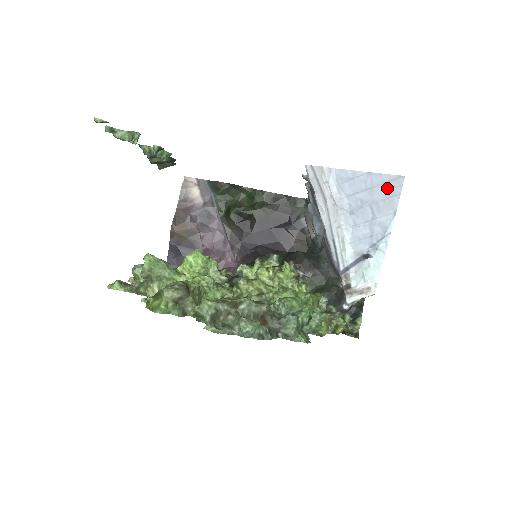
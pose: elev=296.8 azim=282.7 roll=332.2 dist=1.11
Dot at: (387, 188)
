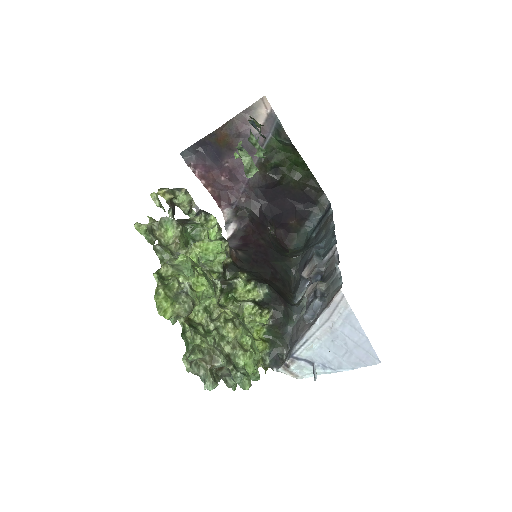
Dot at: (366, 356)
